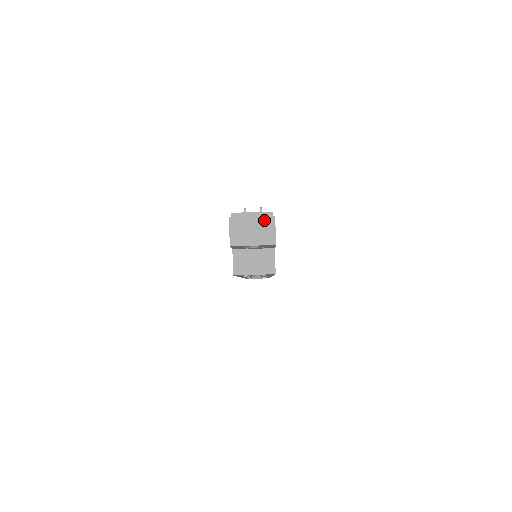
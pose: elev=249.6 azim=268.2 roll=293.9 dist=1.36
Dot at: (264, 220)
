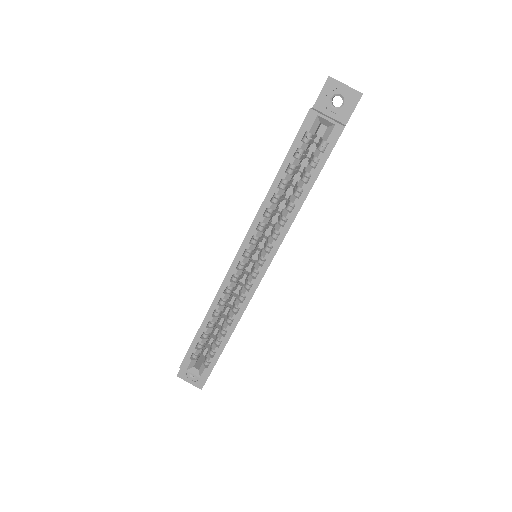
Dot at: occluded
